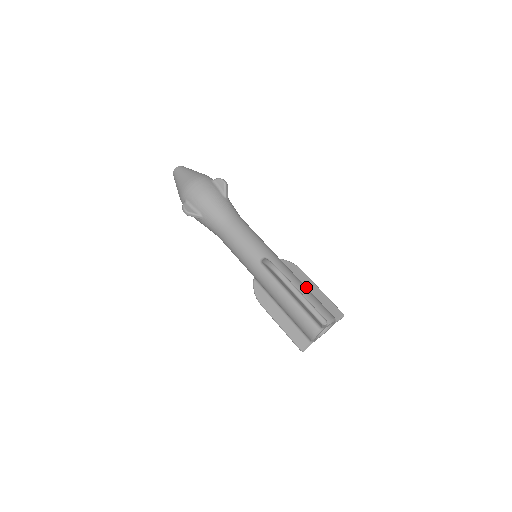
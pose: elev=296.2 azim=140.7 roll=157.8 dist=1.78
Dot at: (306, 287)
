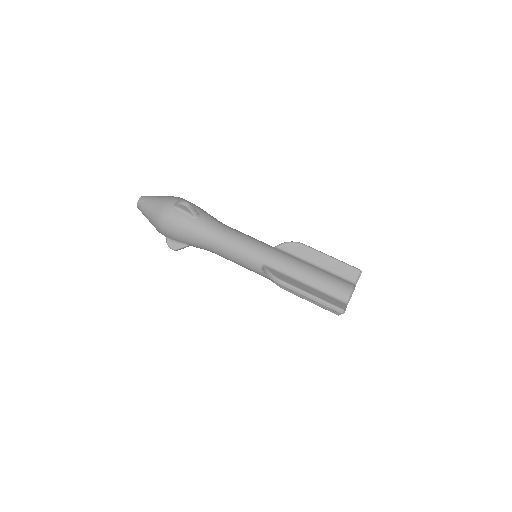
Dot at: (314, 270)
